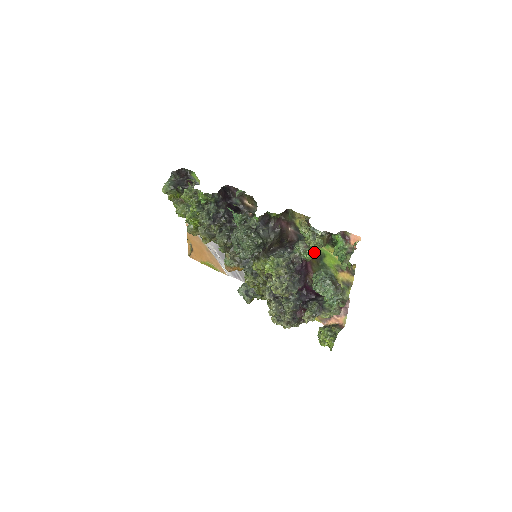
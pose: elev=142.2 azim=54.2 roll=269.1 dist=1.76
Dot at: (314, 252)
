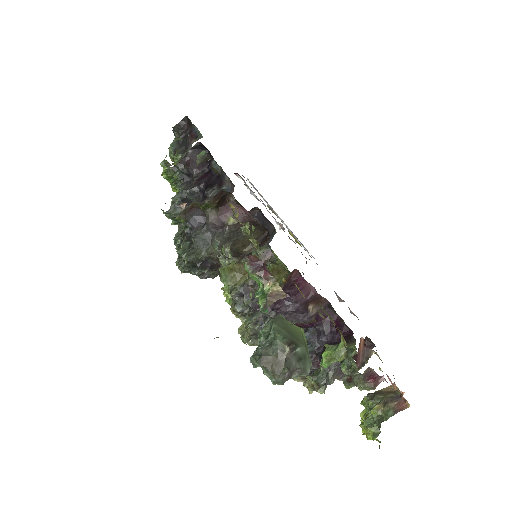
Dot at: occluded
